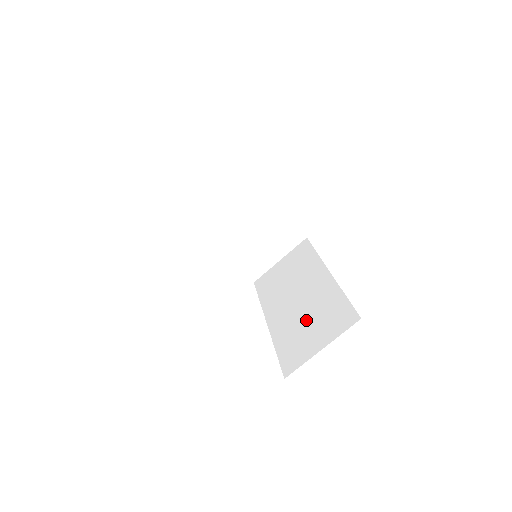
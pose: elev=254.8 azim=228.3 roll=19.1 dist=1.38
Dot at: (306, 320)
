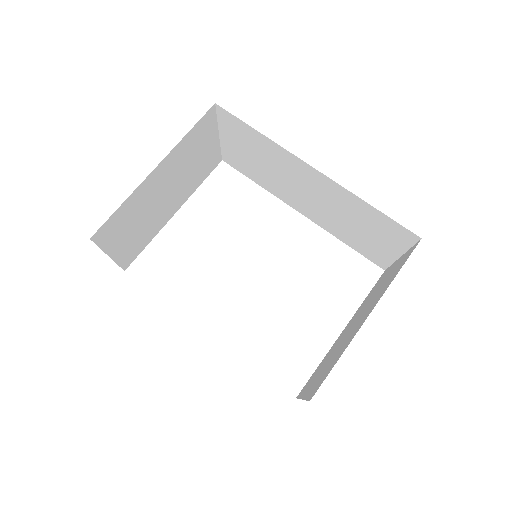
Dot at: (349, 224)
